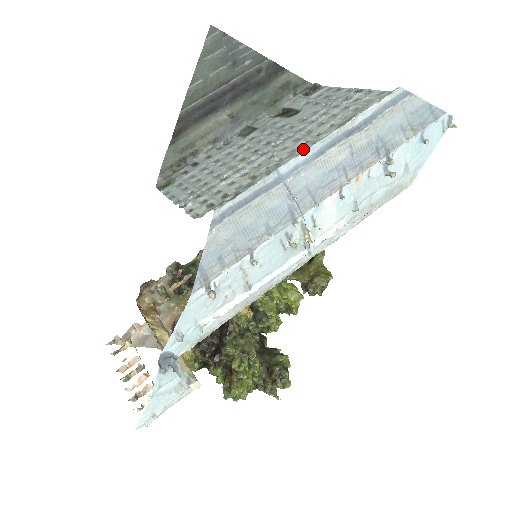
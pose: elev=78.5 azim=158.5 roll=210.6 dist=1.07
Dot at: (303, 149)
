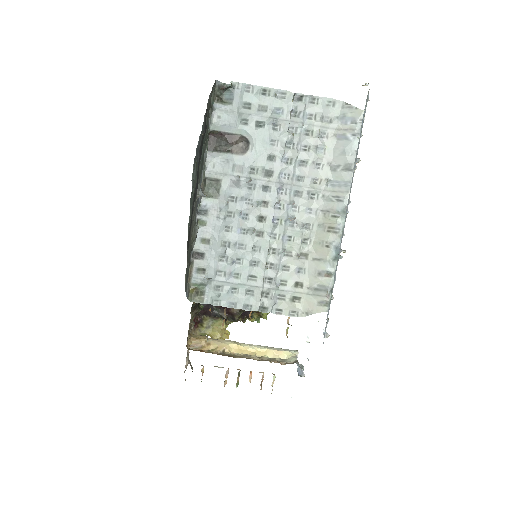
Dot at: (344, 224)
